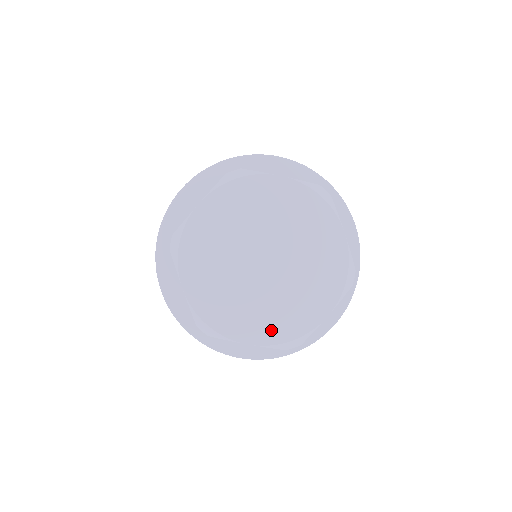
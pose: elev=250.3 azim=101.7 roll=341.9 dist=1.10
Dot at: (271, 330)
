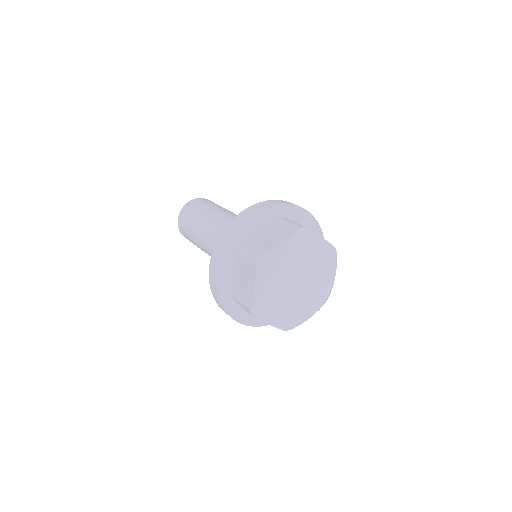
Dot at: (285, 320)
